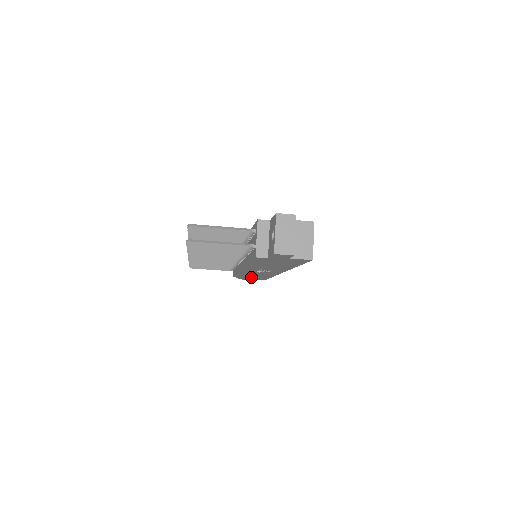
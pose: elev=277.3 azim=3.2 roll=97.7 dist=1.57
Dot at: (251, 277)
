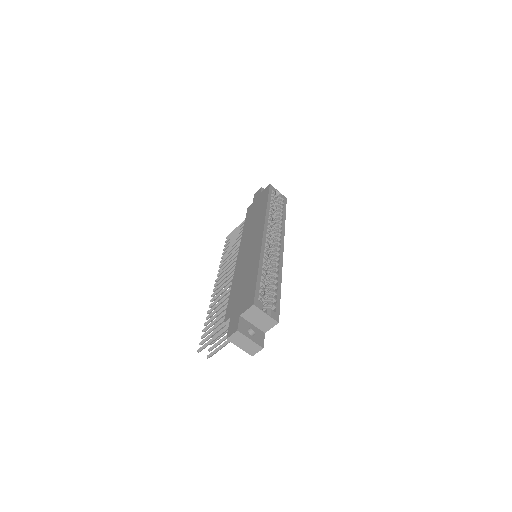
Dot at: occluded
